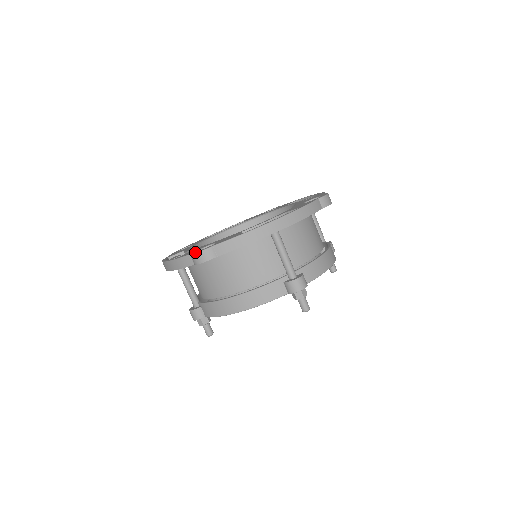
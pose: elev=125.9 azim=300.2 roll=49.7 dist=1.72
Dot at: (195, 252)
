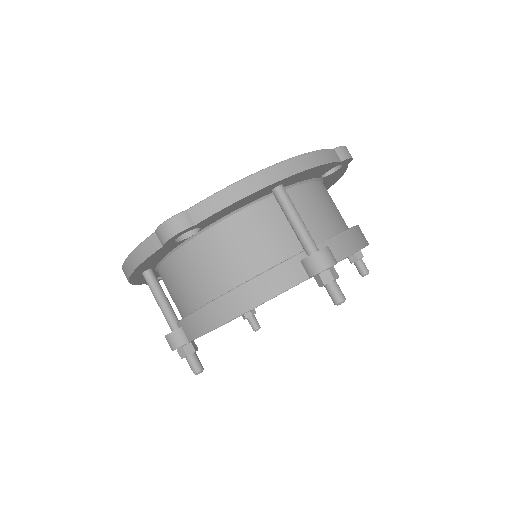
Dot at: (161, 224)
